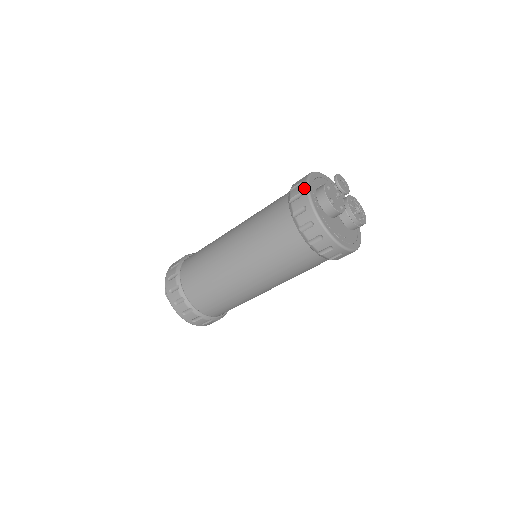
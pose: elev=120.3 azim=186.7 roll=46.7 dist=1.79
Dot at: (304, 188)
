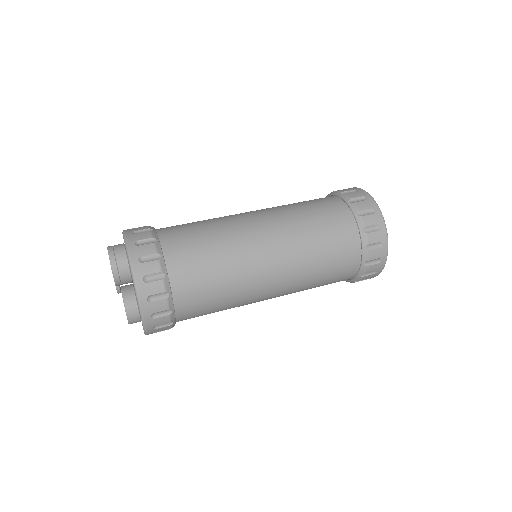
Dot at: occluded
